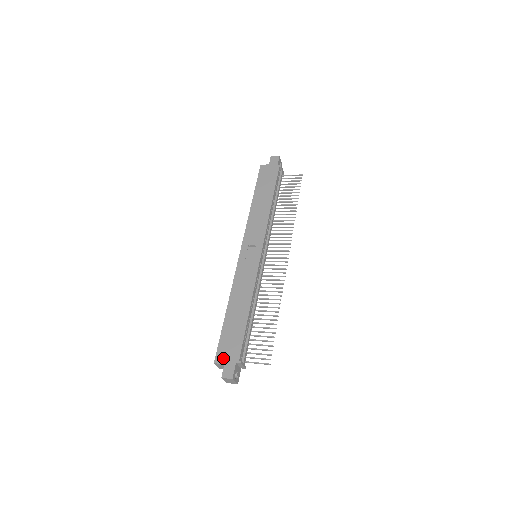
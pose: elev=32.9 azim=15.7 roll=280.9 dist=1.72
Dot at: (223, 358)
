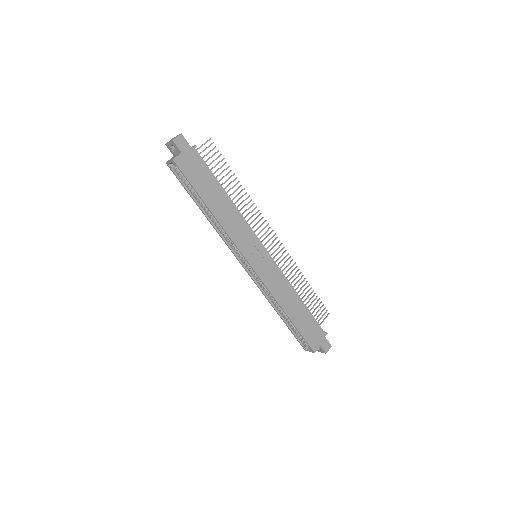
Dot at: (317, 344)
